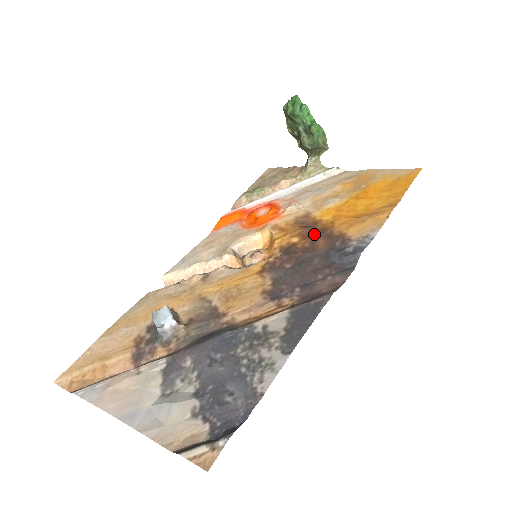
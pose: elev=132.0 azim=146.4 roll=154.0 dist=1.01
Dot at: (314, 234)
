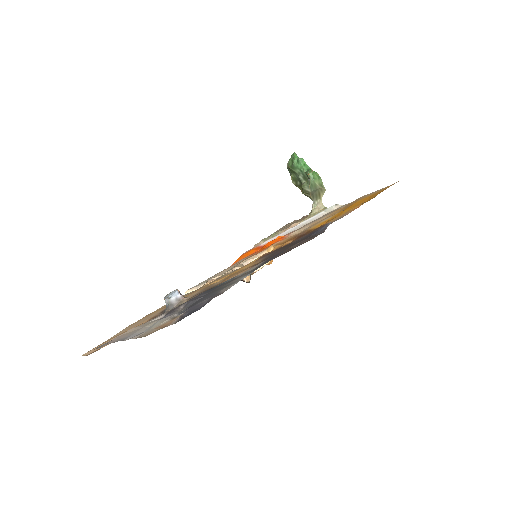
Dot at: (304, 234)
